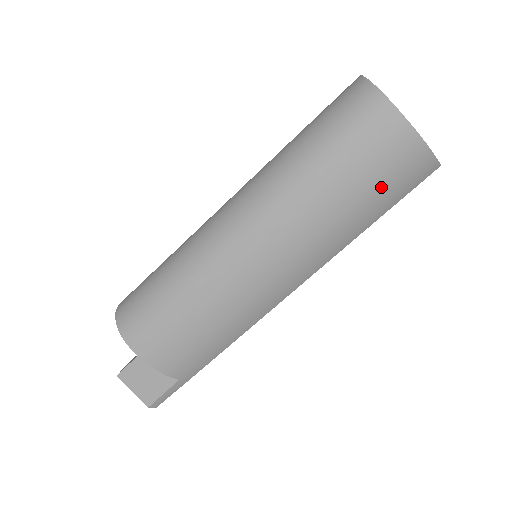
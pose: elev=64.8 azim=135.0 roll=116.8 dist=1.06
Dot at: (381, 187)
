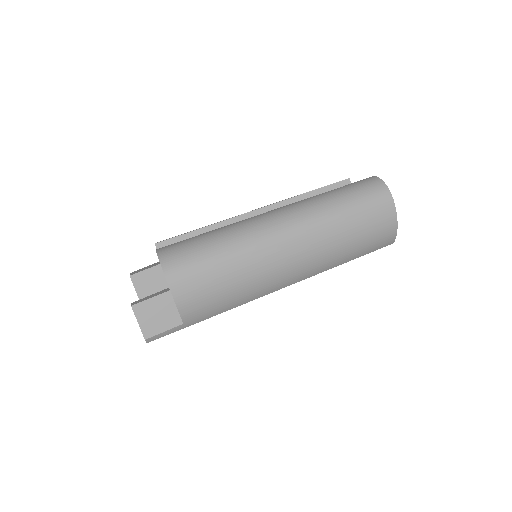
Dot at: (368, 241)
